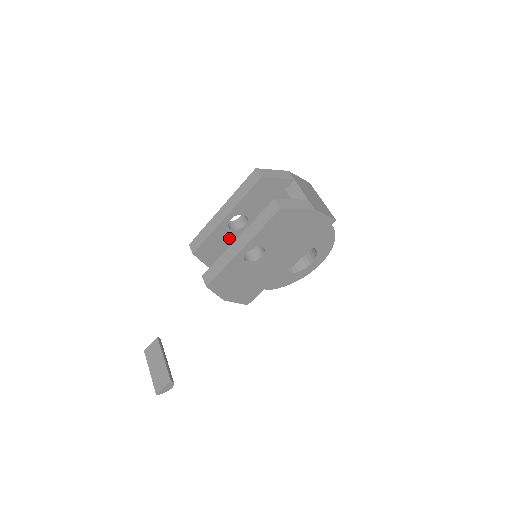
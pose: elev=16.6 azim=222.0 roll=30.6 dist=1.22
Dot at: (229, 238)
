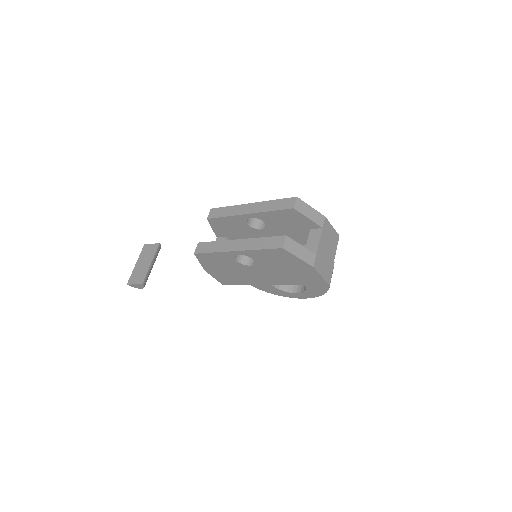
Dot at: (243, 228)
